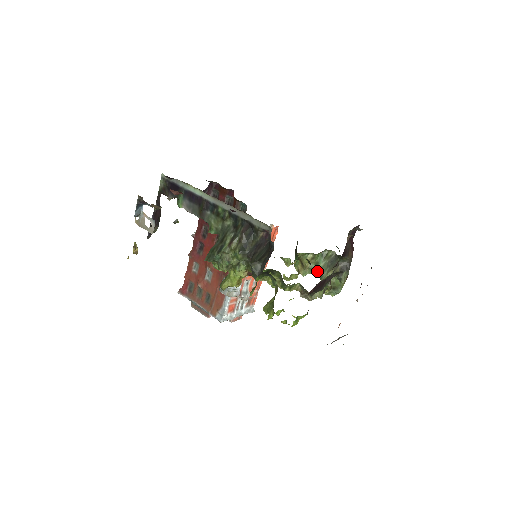
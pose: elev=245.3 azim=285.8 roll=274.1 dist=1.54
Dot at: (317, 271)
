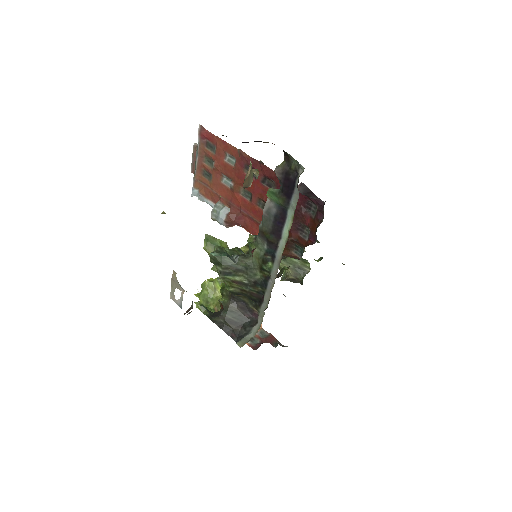
Dot at: (287, 257)
